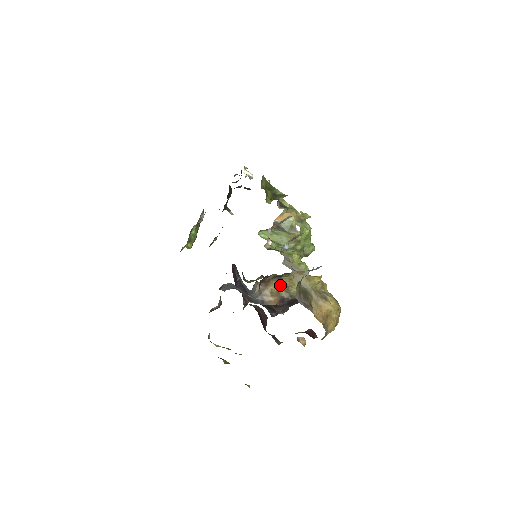
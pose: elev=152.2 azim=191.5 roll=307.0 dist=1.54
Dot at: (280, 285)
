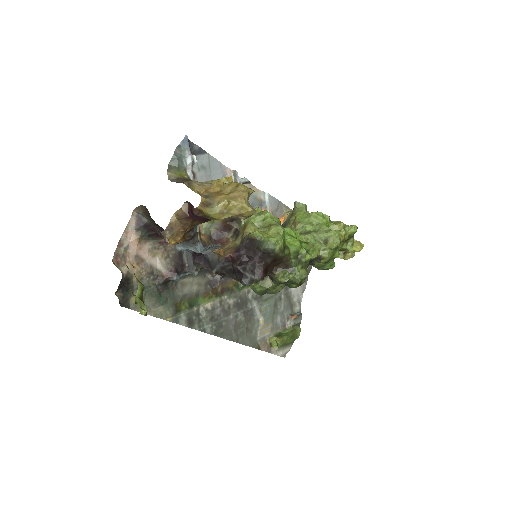
Dot at: (239, 240)
